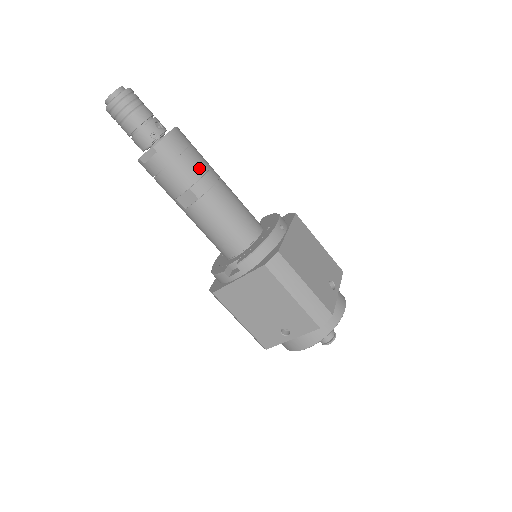
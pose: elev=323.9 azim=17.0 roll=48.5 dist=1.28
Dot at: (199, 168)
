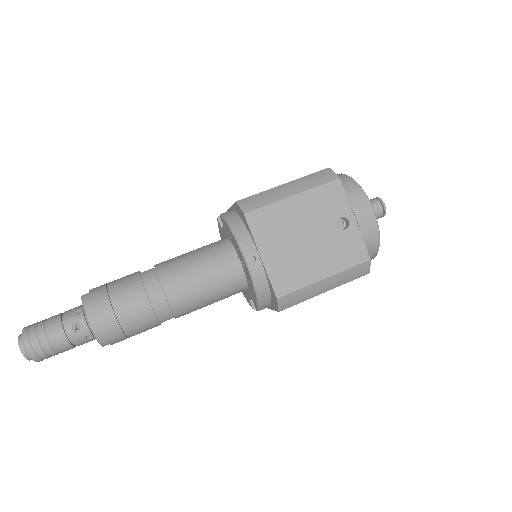
Dot at: (143, 312)
